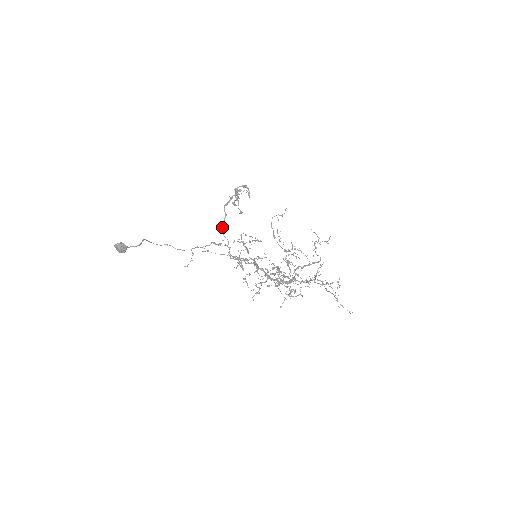
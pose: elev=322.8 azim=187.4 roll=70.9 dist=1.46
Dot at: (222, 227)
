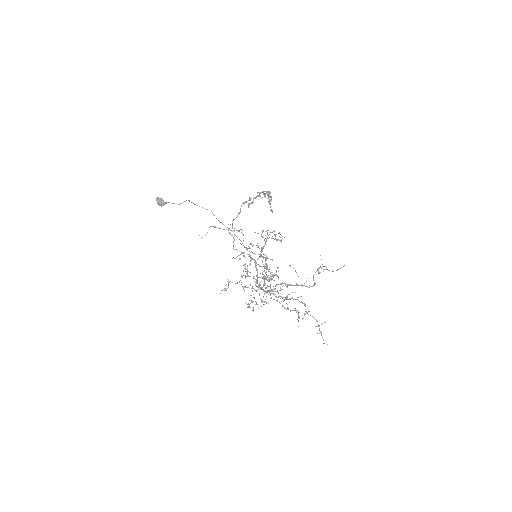
Dot at: (232, 221)
